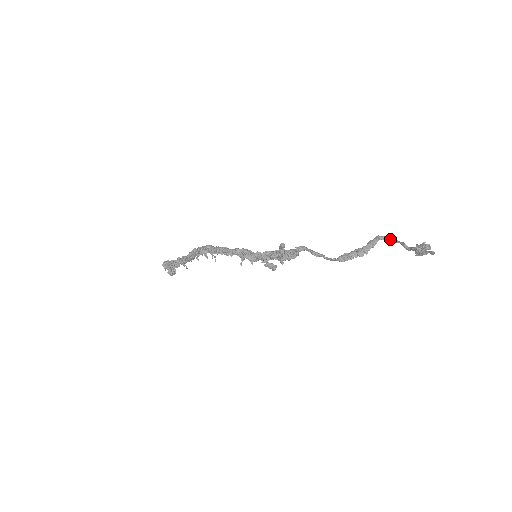
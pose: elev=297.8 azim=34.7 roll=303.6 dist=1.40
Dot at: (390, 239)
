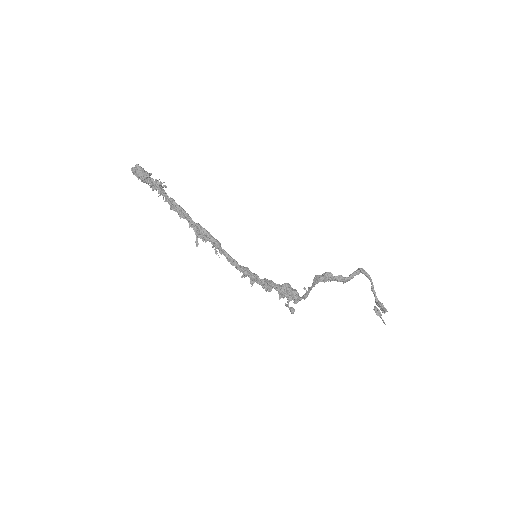
Dot at: (368, 277)
